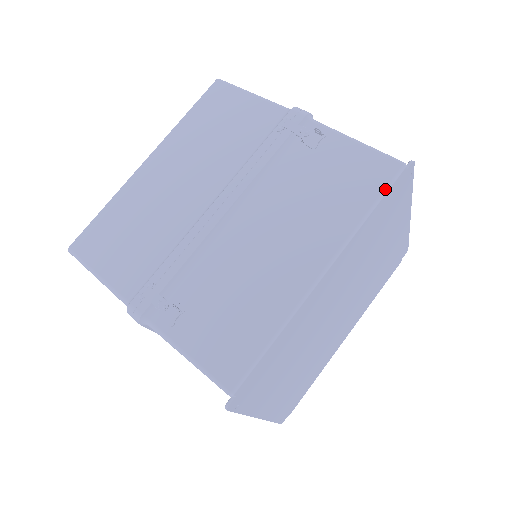
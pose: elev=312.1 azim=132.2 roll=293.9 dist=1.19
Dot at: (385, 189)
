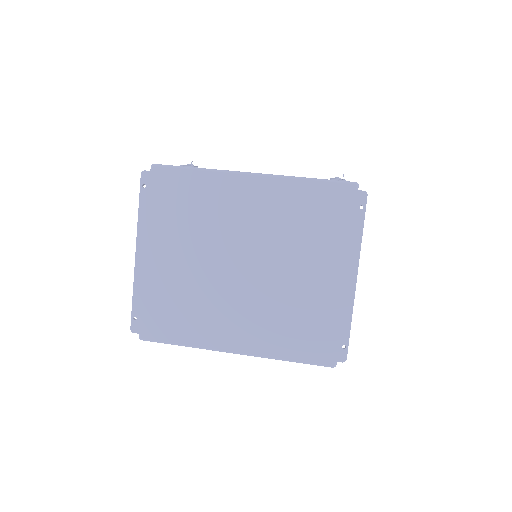
Dot at: (331, 180)
